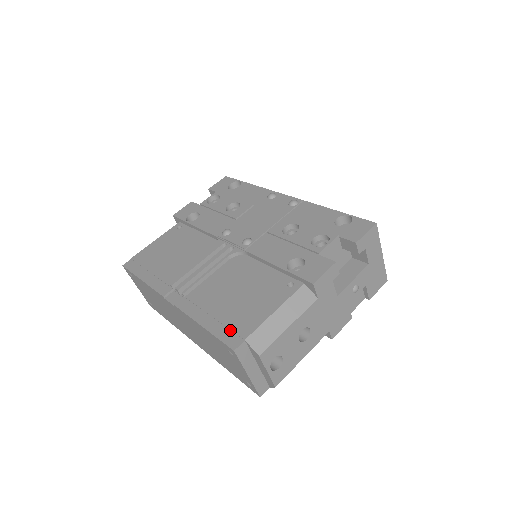
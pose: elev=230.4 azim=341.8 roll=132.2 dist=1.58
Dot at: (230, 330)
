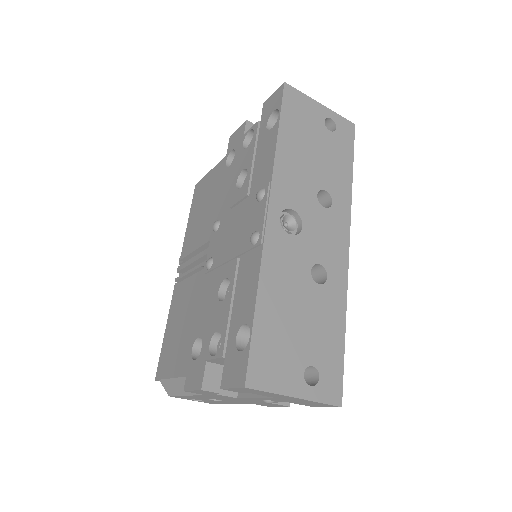
Dot at: (163, 358)
